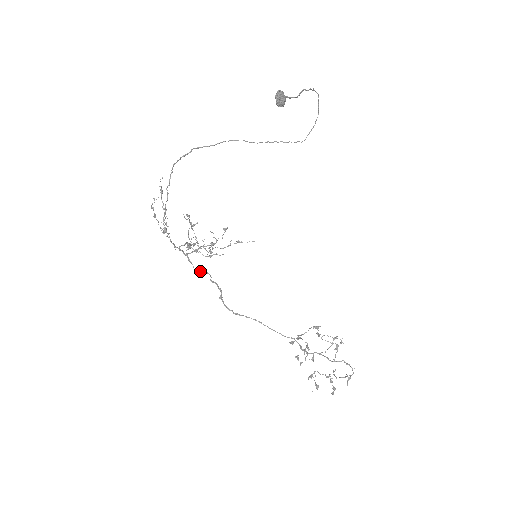
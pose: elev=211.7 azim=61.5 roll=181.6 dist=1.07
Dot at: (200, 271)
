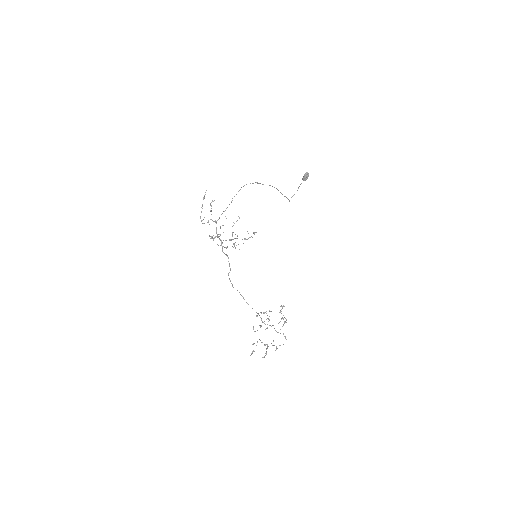
Dot at: occluded
